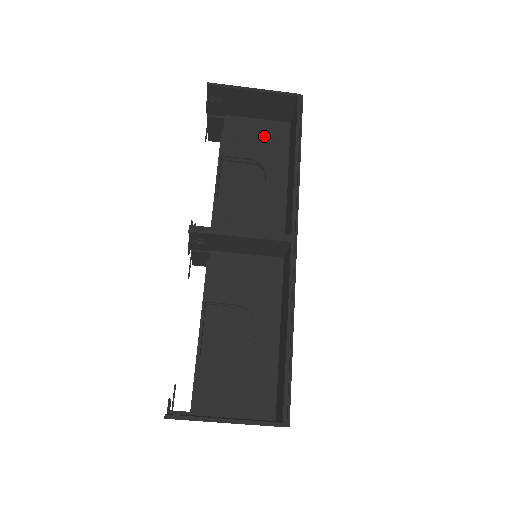
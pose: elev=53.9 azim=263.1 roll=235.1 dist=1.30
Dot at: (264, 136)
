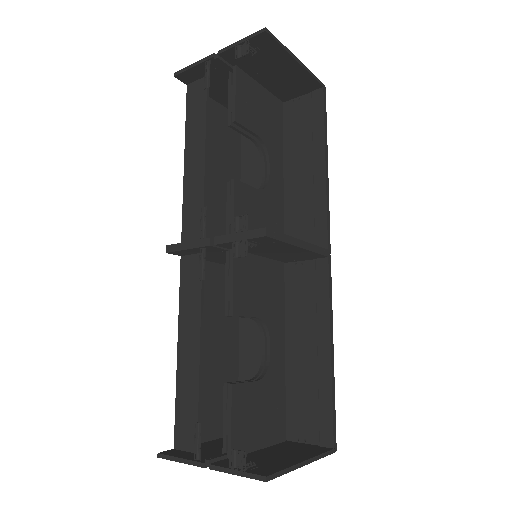
Dot at: (266, 110)
